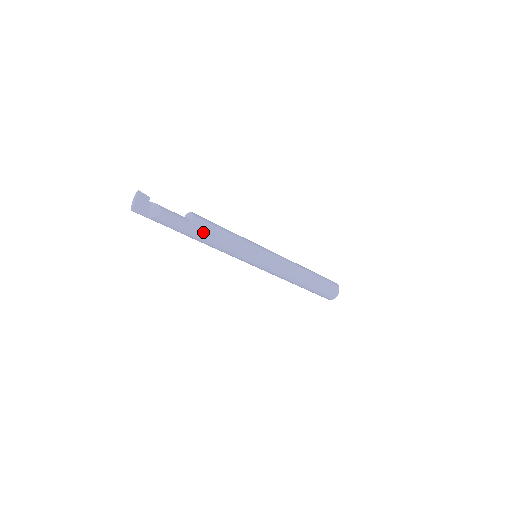
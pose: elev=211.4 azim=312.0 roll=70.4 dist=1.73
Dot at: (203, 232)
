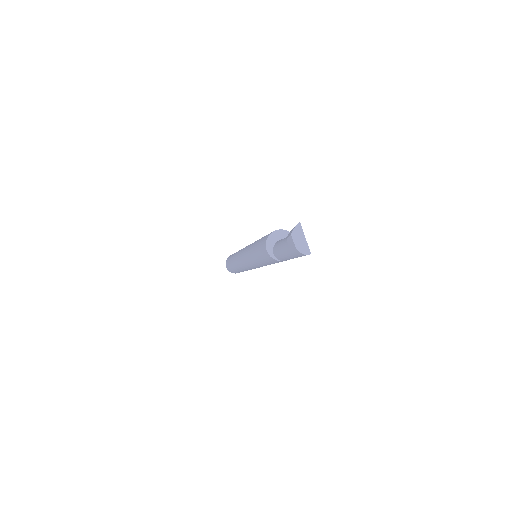
Dot at: occluded
